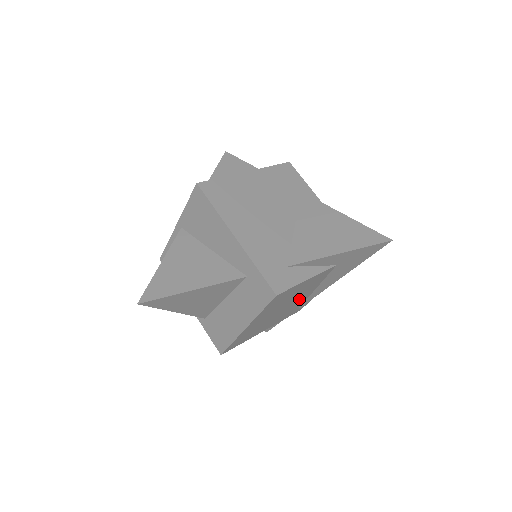
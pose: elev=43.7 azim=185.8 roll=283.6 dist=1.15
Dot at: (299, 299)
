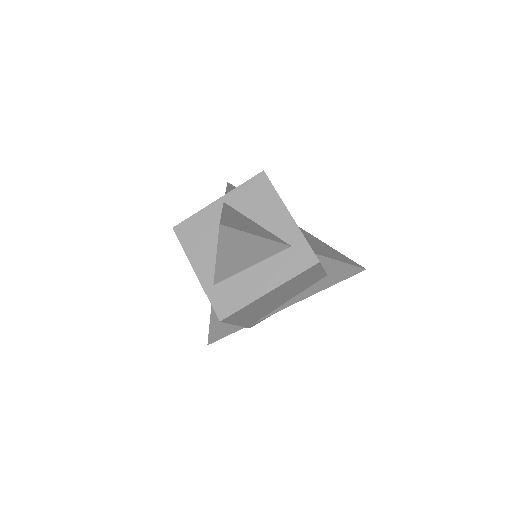
Dot at: (283, 300)
